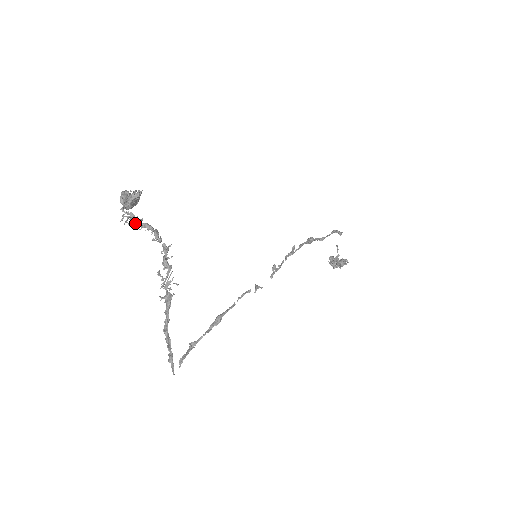
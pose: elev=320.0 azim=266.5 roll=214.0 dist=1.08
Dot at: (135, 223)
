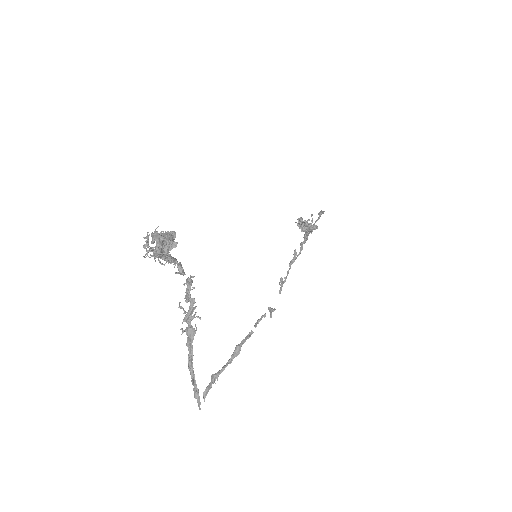
Dot at: occluded
